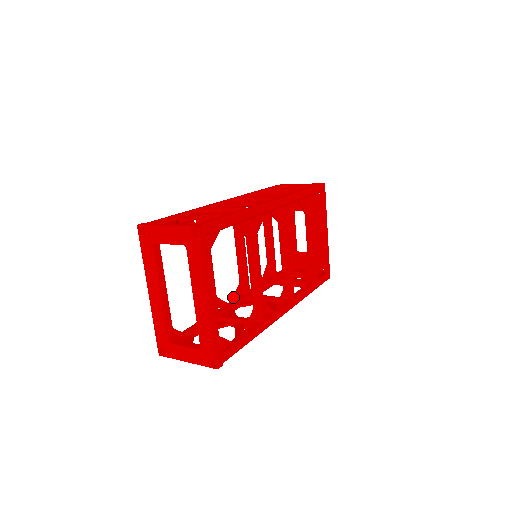
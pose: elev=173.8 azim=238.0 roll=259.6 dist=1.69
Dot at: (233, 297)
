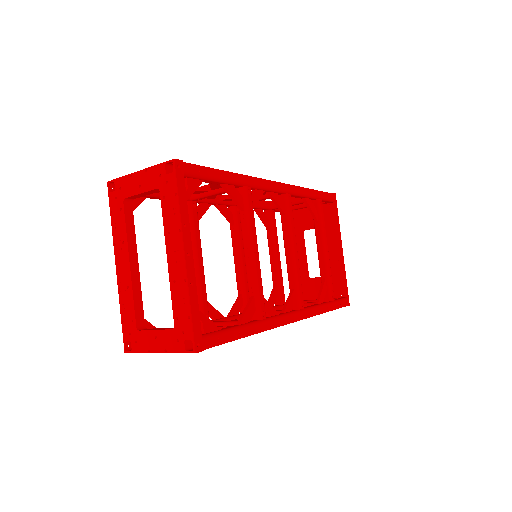
Dot at: (230, 311)
